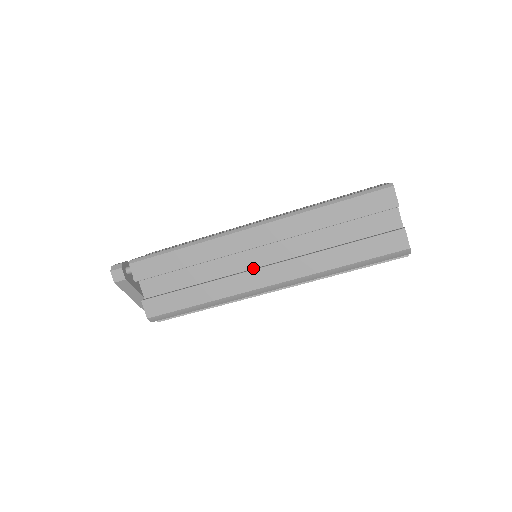
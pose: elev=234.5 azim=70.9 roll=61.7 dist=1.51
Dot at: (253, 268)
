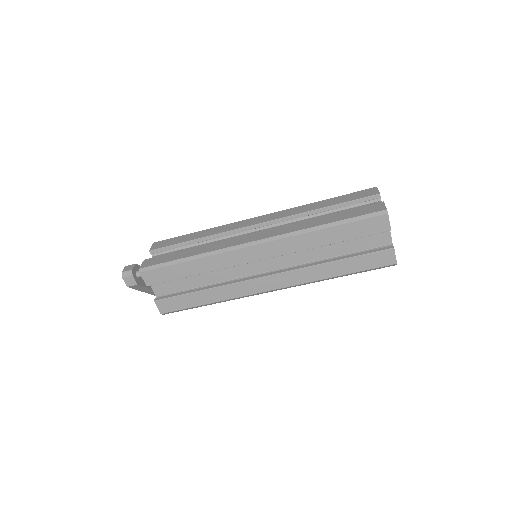
Dot at: (255, 274)
